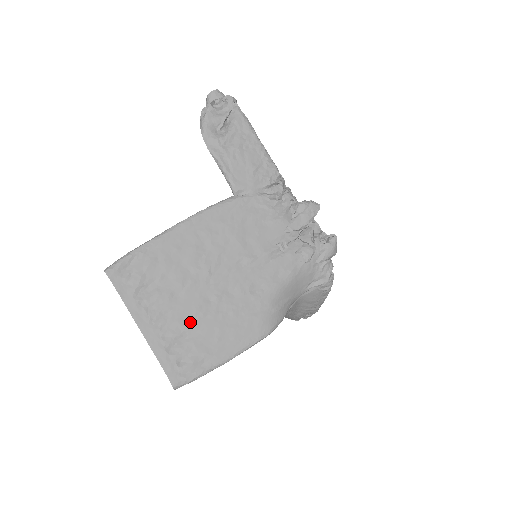
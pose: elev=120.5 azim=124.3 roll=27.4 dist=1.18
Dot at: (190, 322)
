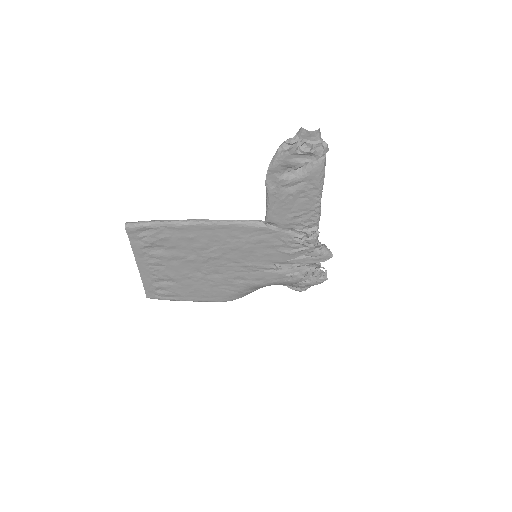
Dot at: (177, 277)
